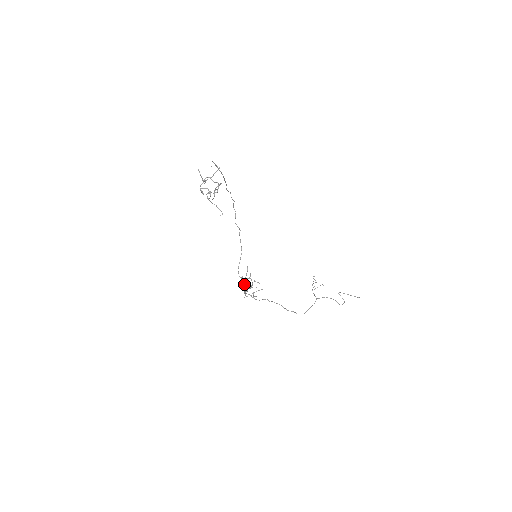
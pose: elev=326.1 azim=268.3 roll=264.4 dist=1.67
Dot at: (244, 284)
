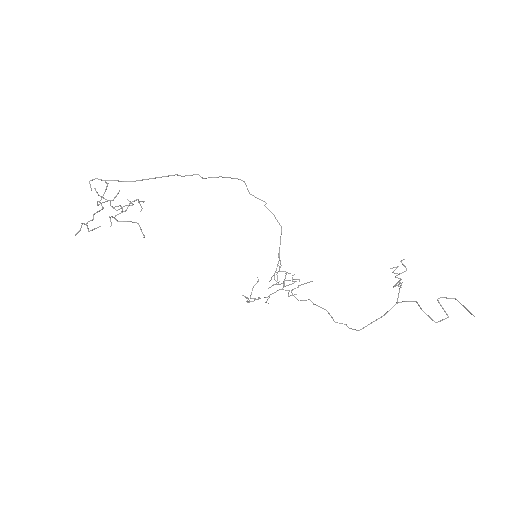
Dot at: occluded
